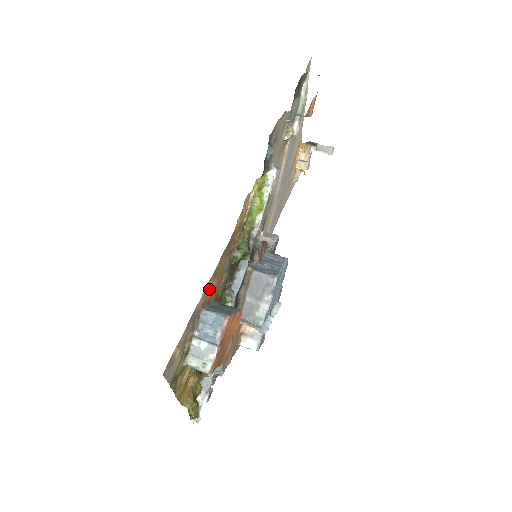
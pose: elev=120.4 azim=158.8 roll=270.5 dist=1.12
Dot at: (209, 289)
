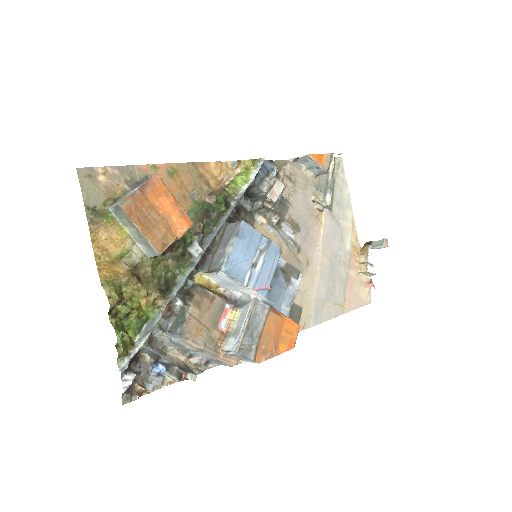
Dot at: (159, 175)
